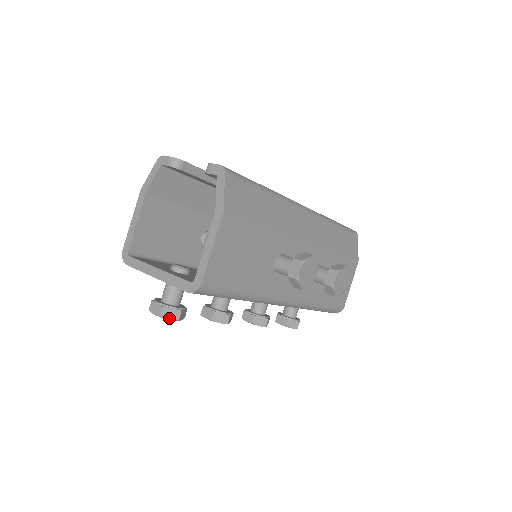
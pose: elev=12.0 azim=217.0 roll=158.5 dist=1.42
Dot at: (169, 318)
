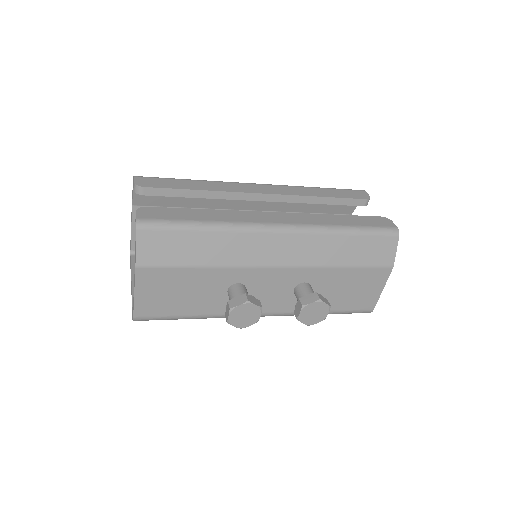
Dot at: occluded
